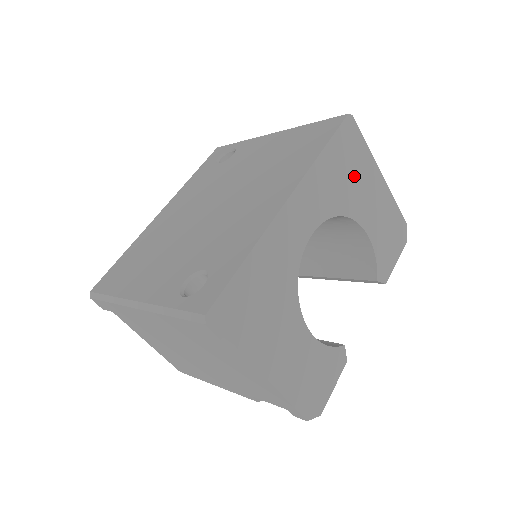
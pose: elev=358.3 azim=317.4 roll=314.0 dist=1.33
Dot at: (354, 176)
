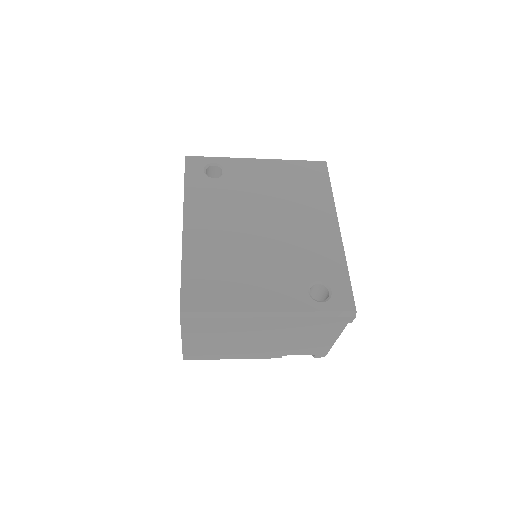
Dot at: occluded
